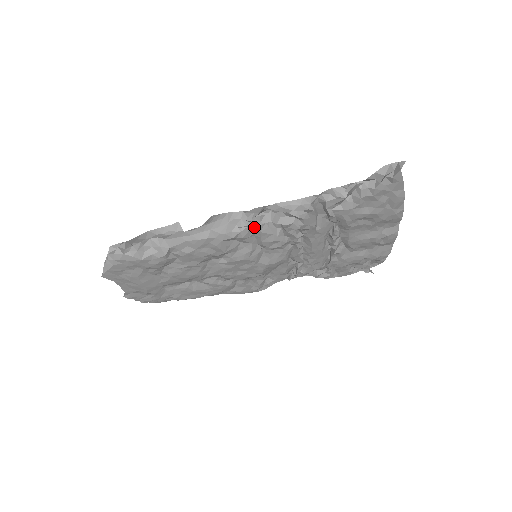
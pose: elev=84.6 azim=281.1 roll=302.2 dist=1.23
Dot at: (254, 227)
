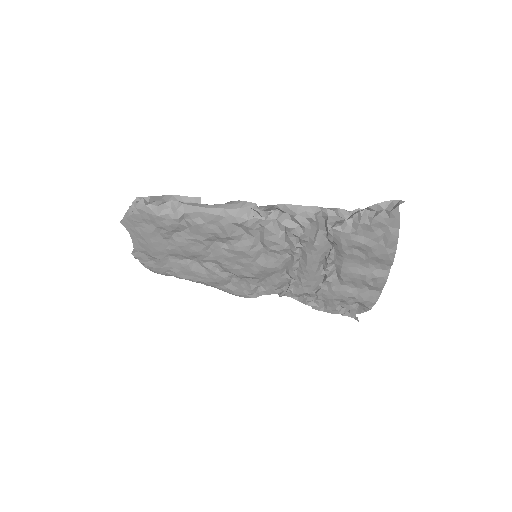
Dot at: (261, 220)
